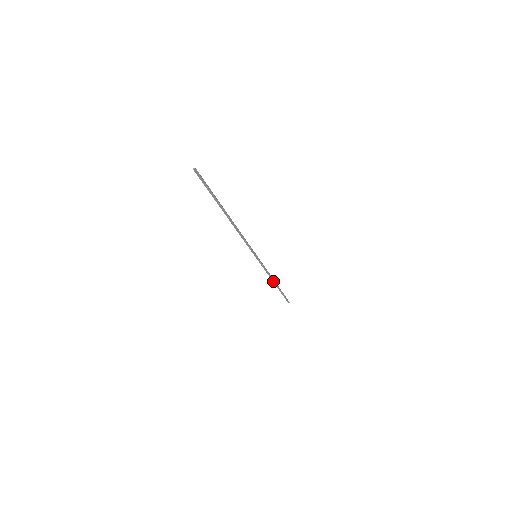
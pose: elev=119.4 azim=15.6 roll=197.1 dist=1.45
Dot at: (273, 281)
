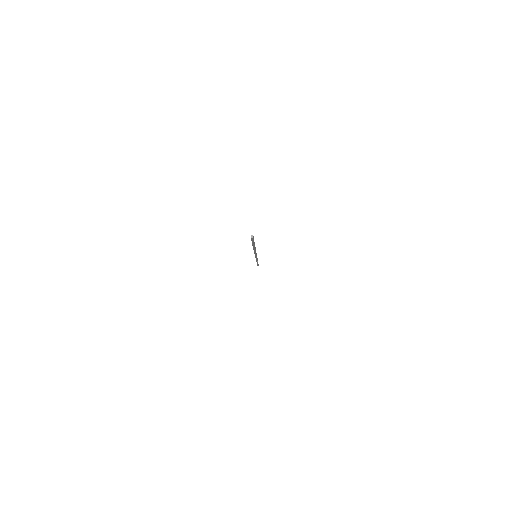
Dot at: occluded
